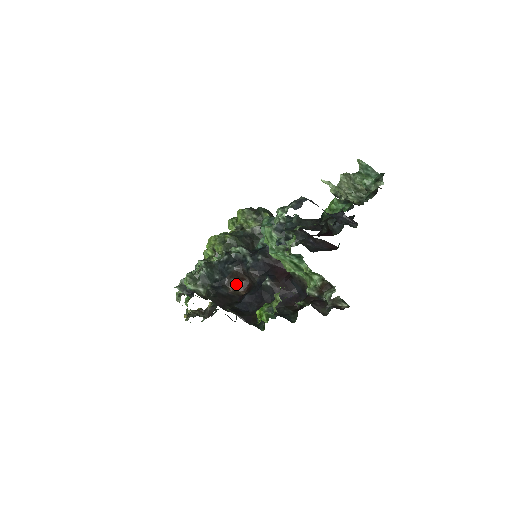
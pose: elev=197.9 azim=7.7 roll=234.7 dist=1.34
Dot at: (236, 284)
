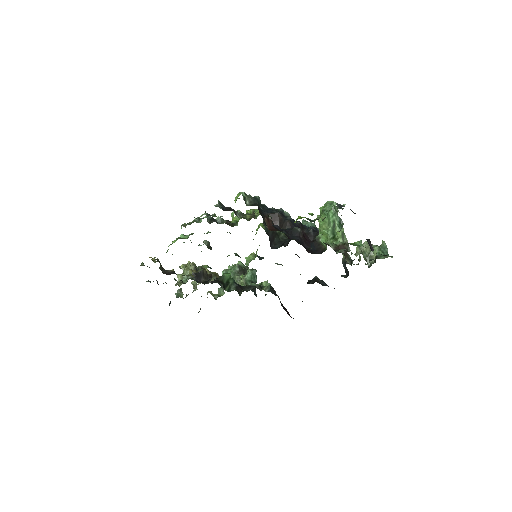
Dot at: (269, 221)
